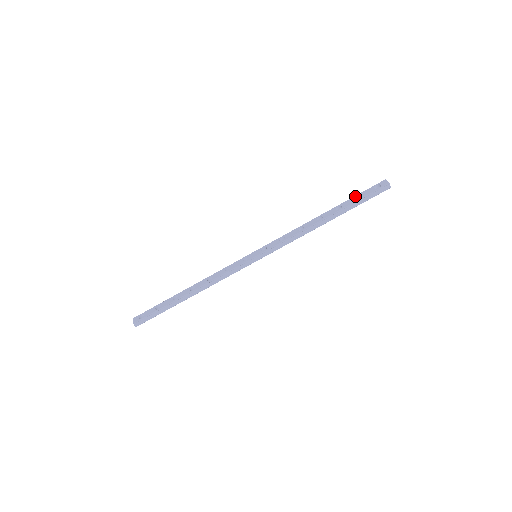
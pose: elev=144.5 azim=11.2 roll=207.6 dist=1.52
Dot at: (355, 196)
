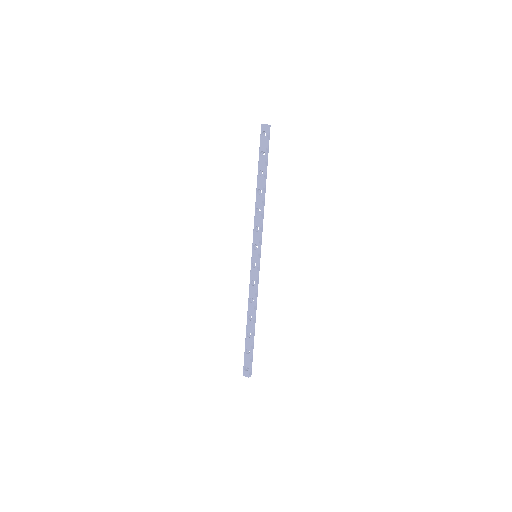
Dot at: (259, 155)
